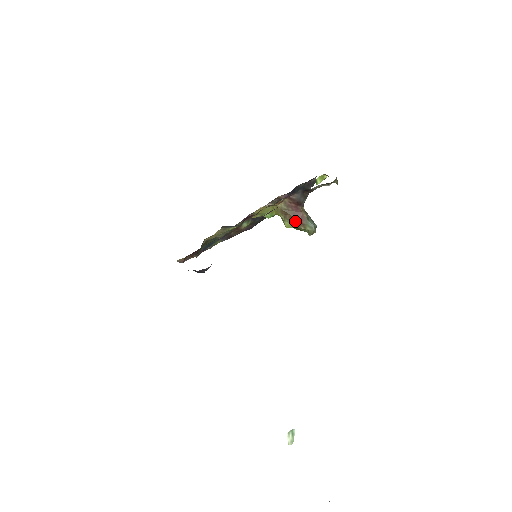
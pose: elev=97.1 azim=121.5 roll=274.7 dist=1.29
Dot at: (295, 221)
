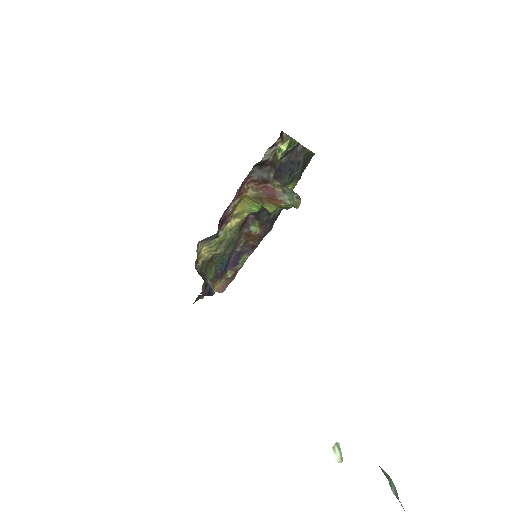
Dot at: (272, 201)
